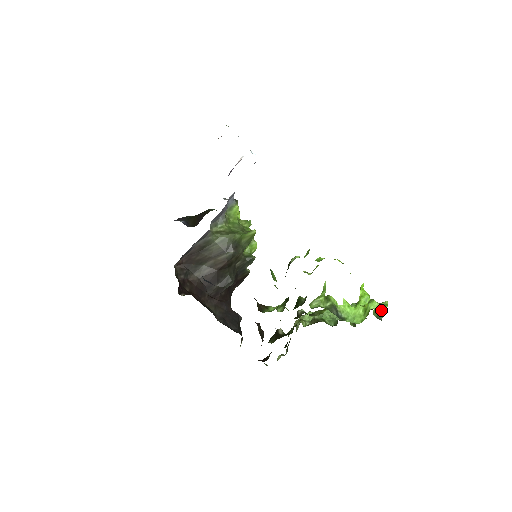
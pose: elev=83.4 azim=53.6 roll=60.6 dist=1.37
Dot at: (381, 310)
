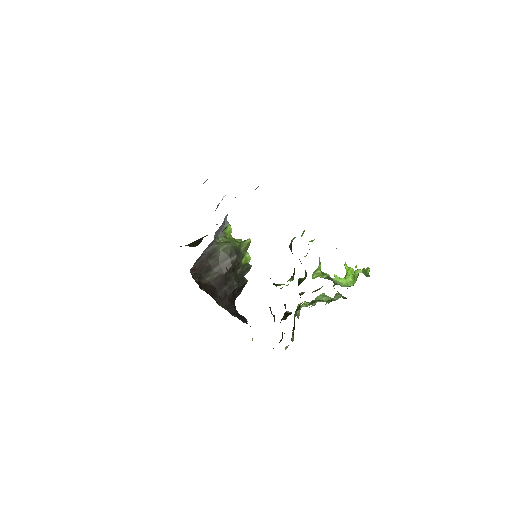
Dot at: (366, 272)
